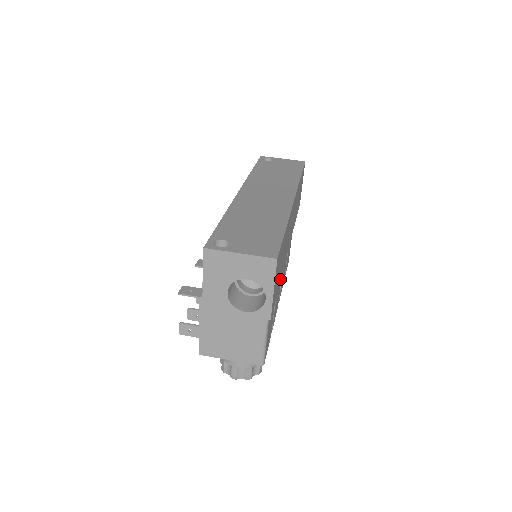
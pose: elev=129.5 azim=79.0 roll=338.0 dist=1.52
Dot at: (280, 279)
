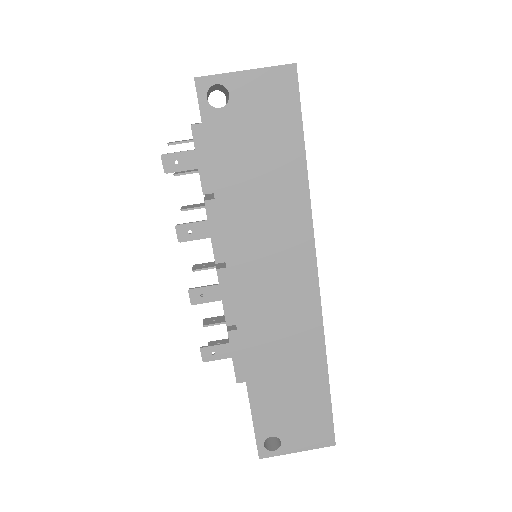
Dot at: occluded
